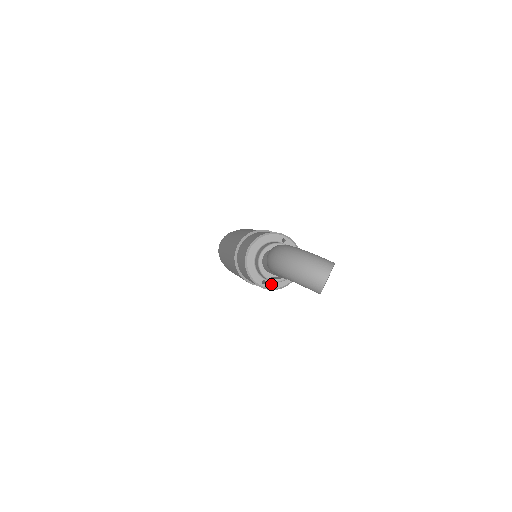
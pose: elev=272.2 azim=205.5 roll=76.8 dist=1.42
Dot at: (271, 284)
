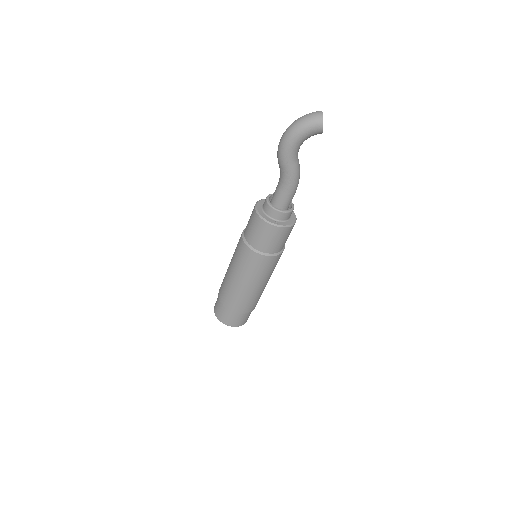
Dot at: (282, 223)
